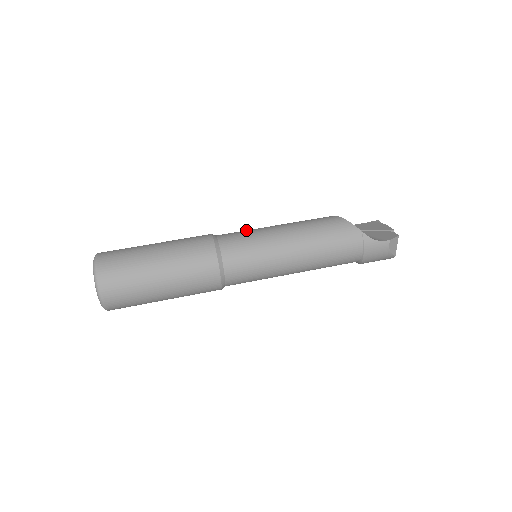
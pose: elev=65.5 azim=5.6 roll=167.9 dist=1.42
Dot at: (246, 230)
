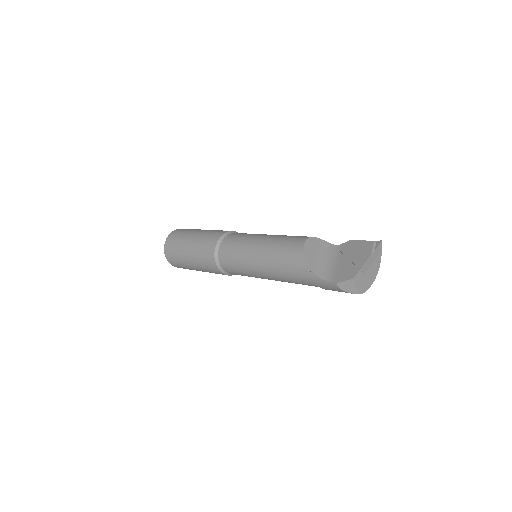
Dot at: (244, 236)
